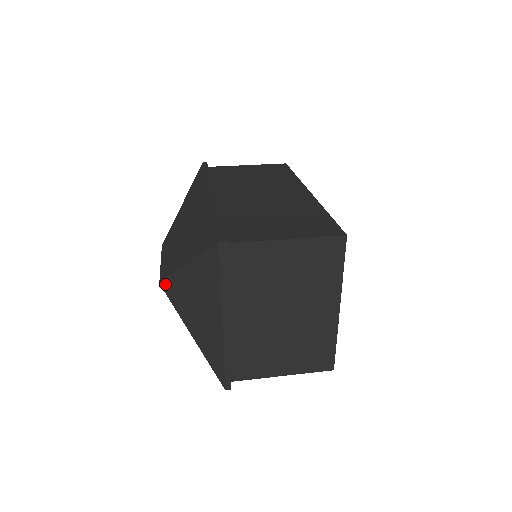
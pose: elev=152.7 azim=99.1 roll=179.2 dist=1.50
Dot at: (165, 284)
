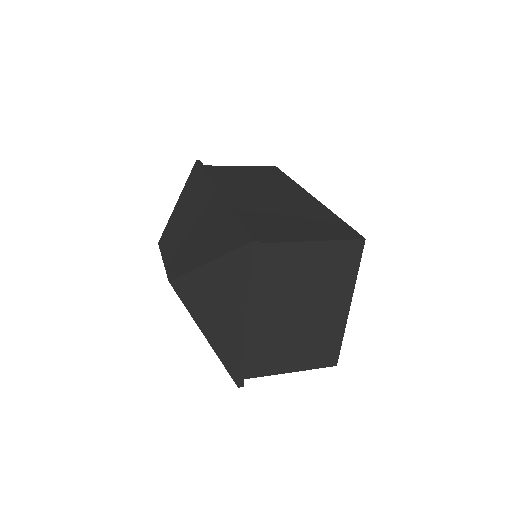
Dot at: (176, 282)
